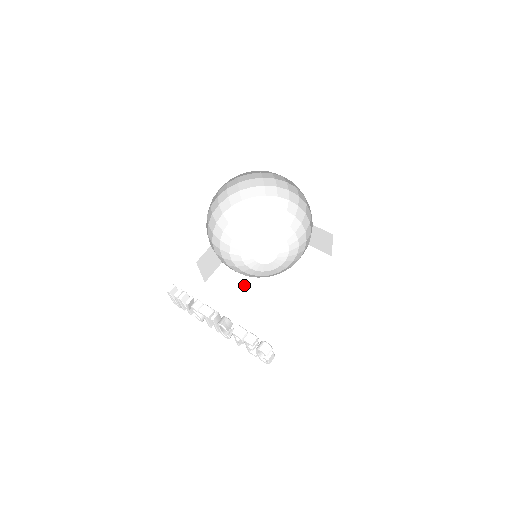
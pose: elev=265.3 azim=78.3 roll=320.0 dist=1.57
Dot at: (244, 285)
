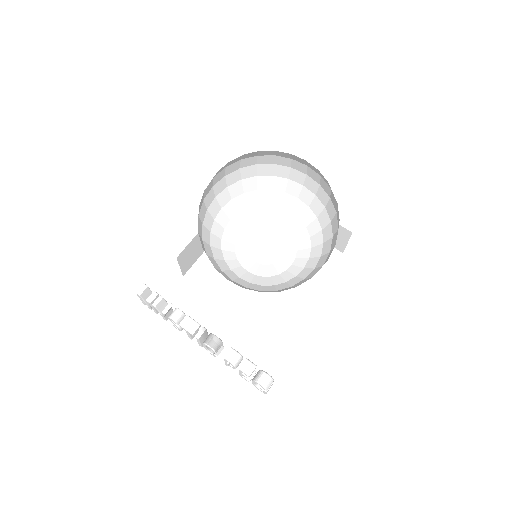
Dot at: (234, 284)
